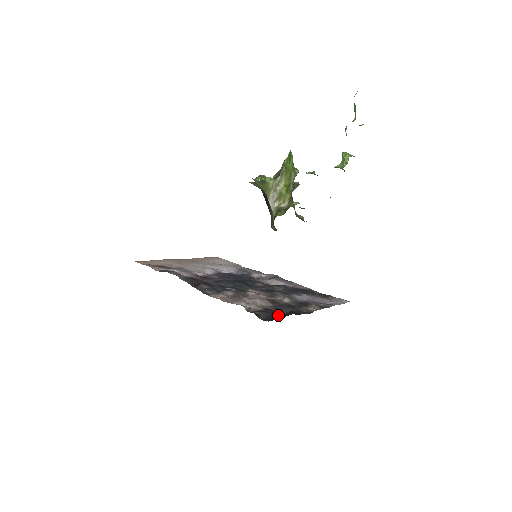
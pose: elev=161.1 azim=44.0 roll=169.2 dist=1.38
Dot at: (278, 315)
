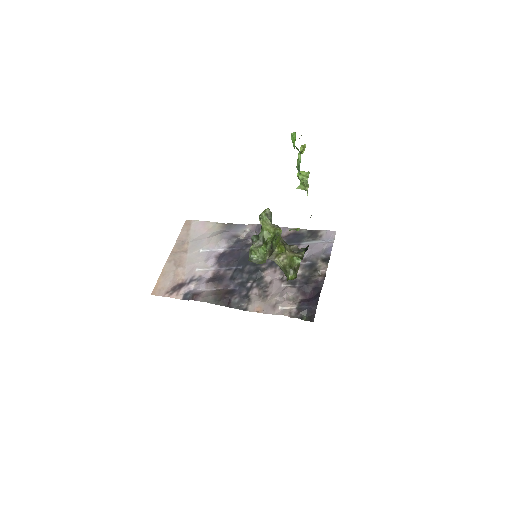
Dot at: (313, 307)
